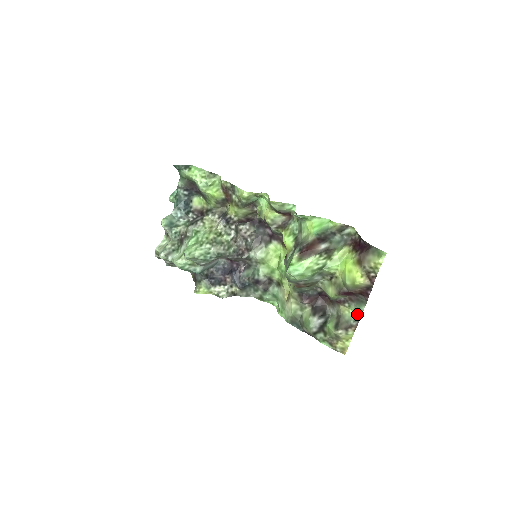
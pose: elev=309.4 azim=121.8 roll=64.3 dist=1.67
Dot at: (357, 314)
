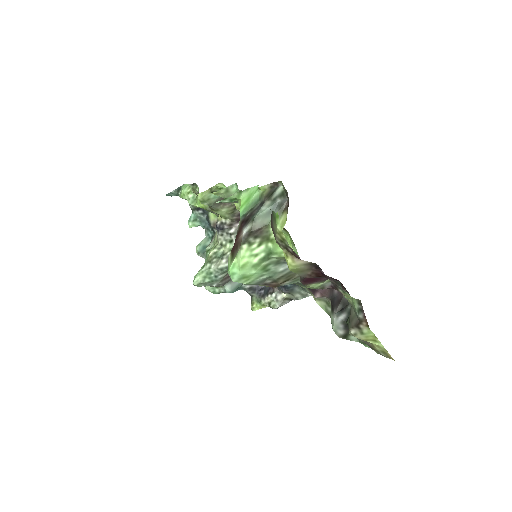
Dot at: (356, 301)
